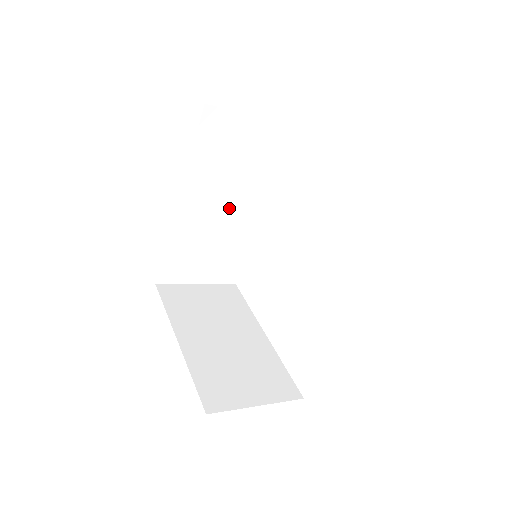
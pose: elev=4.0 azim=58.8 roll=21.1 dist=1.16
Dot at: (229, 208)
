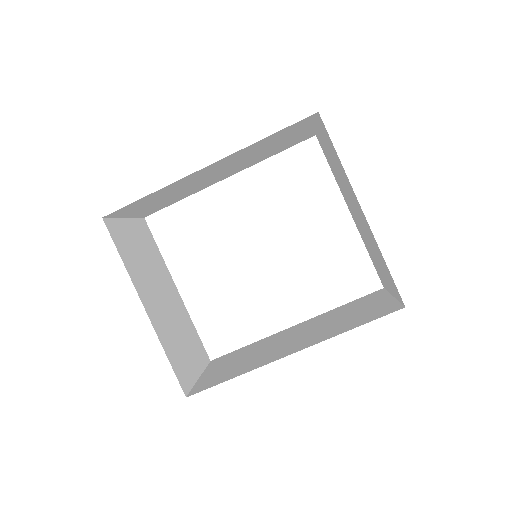
Dot at: (220, 173)
